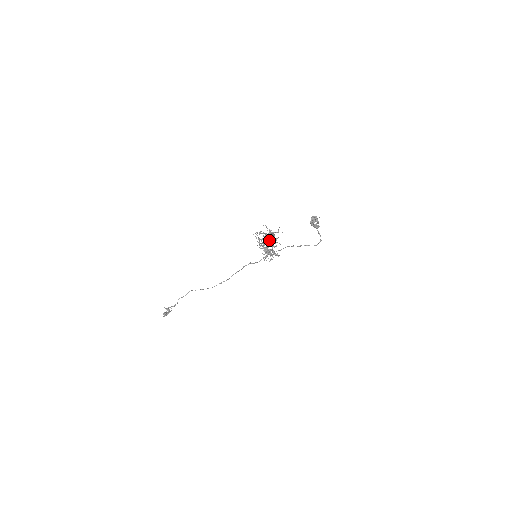
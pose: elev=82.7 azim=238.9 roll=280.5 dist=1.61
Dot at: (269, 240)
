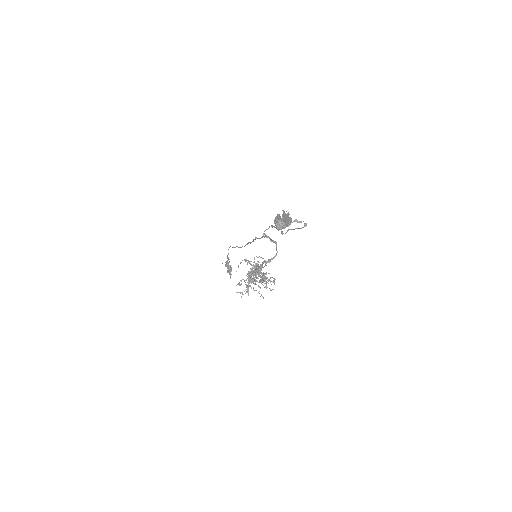
Dot at: (255, 275)
